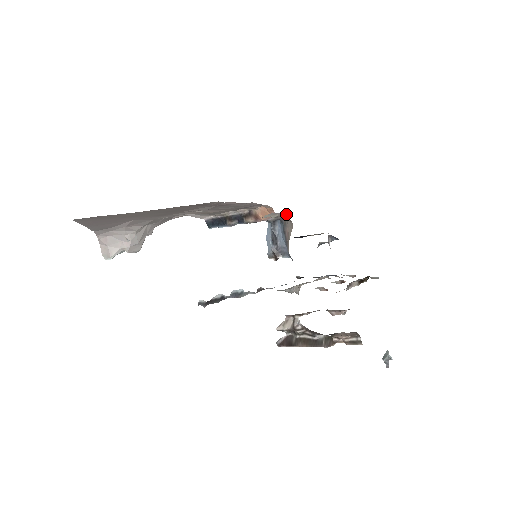
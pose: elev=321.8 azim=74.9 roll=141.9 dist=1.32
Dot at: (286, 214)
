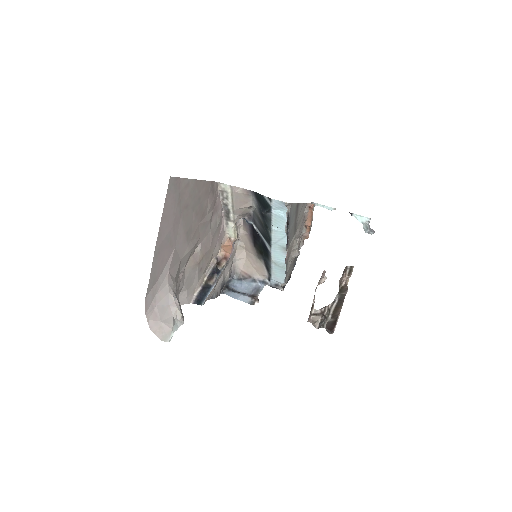
Dot at: (237, 244)
